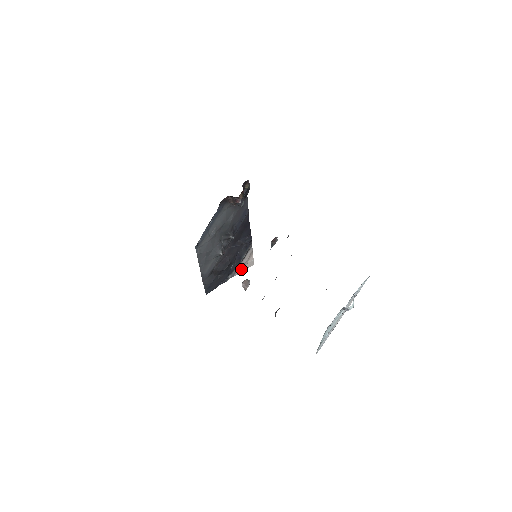
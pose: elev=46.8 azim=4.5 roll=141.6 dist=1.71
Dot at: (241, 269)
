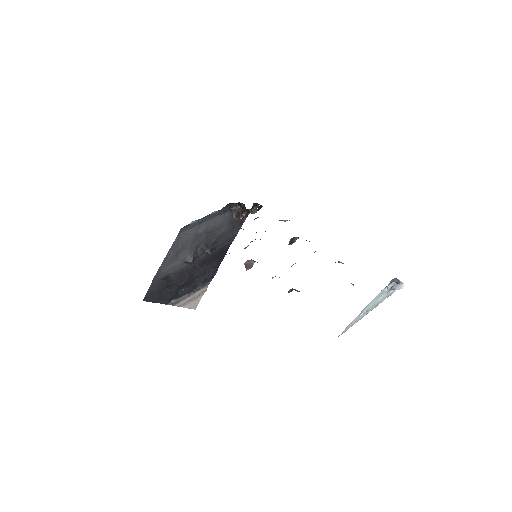
Dot at: (184, 303)
